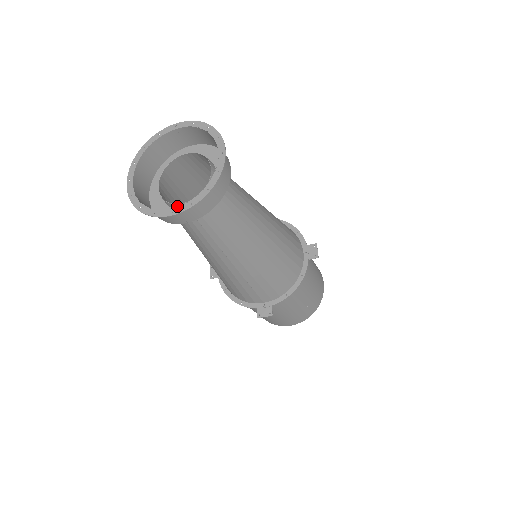
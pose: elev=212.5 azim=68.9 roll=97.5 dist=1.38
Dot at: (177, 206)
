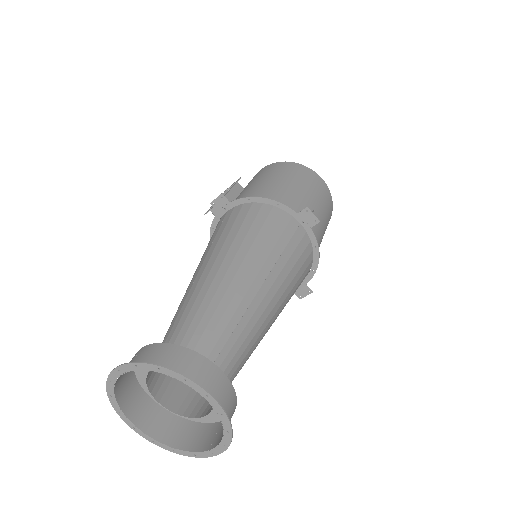
Dot at: (198, 415)
